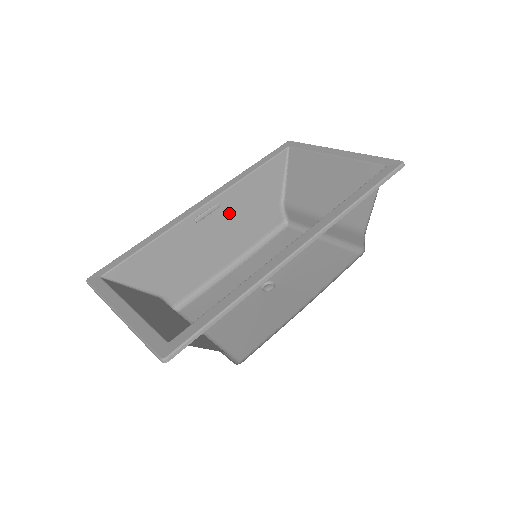
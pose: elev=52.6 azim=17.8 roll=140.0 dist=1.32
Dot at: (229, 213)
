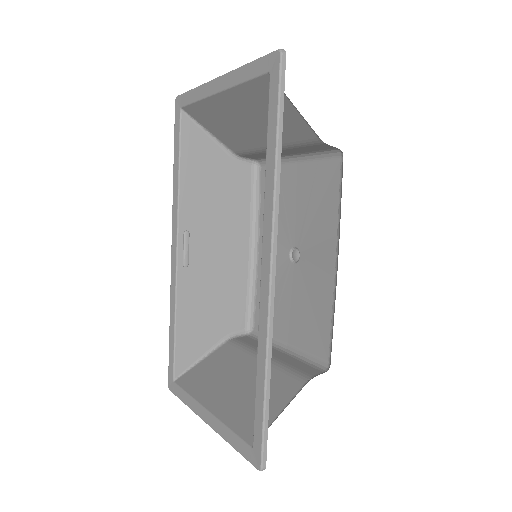
Dot at: (202, 225)
